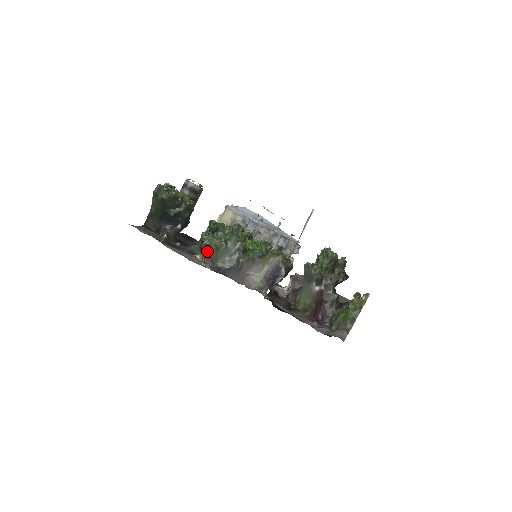
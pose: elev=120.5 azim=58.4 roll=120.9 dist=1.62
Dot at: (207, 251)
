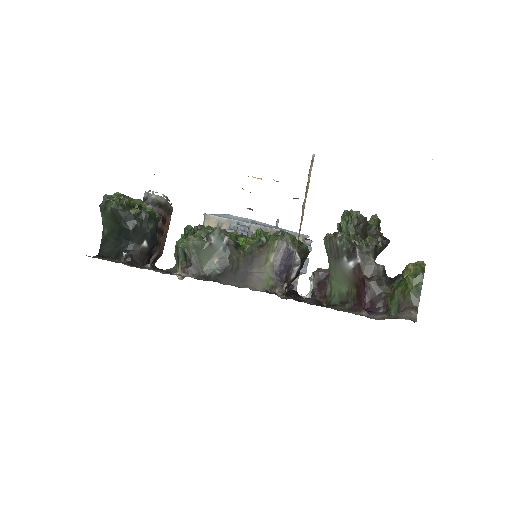
Dot at: (185, 258)
